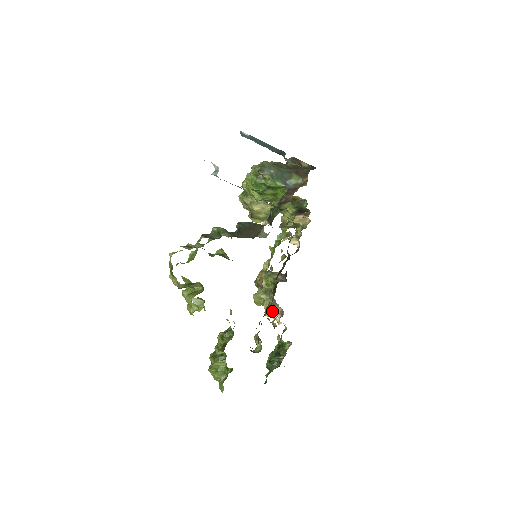
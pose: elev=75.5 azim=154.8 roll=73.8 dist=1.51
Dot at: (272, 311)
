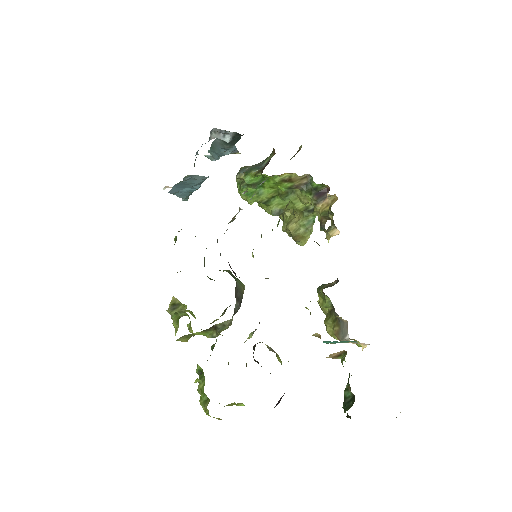
Dot at: (341, 332)
